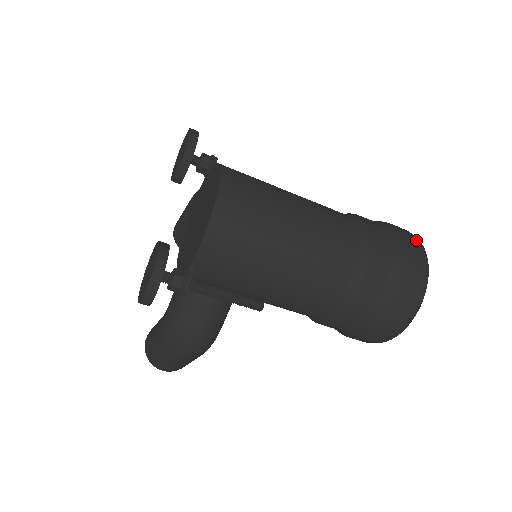
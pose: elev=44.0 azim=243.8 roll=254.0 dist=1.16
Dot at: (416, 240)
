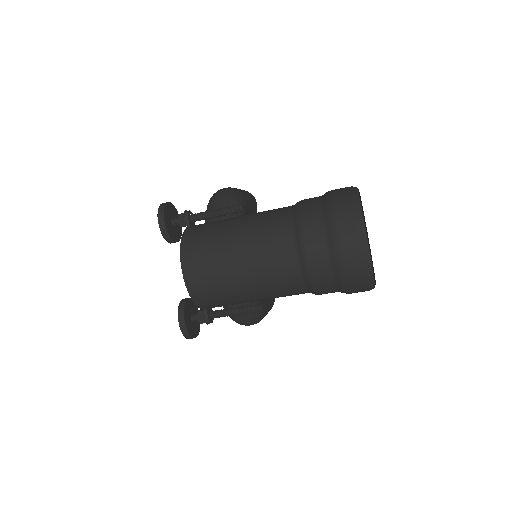
Dot at: (353, 218)
